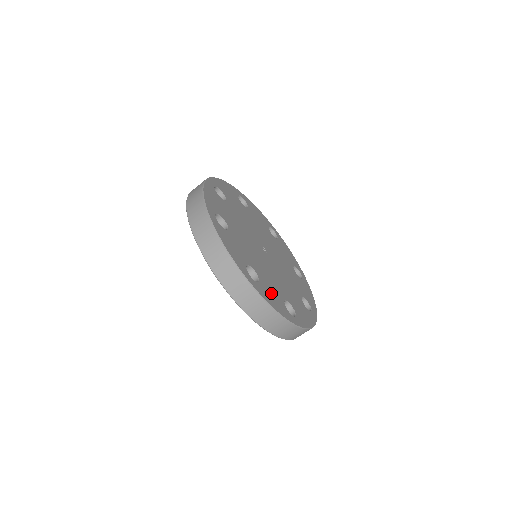
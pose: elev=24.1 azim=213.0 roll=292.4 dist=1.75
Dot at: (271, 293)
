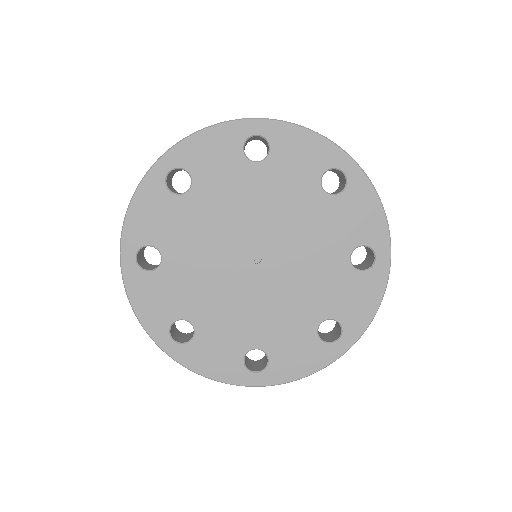
Dot at: (214, 350)
